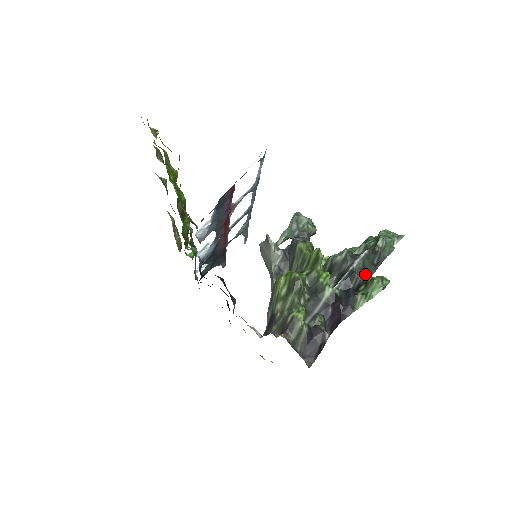
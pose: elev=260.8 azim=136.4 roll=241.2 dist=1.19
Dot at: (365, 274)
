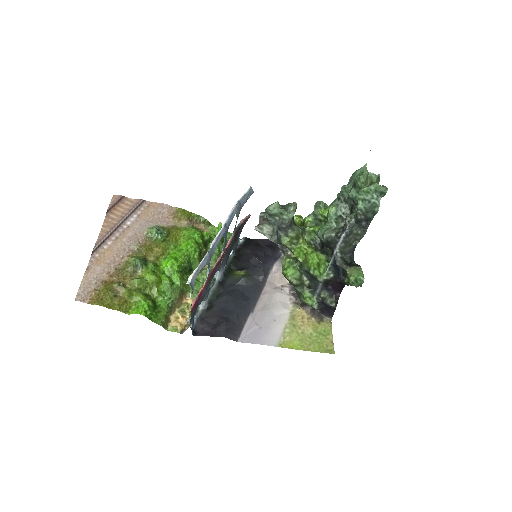
Dot at: (355, 240)
